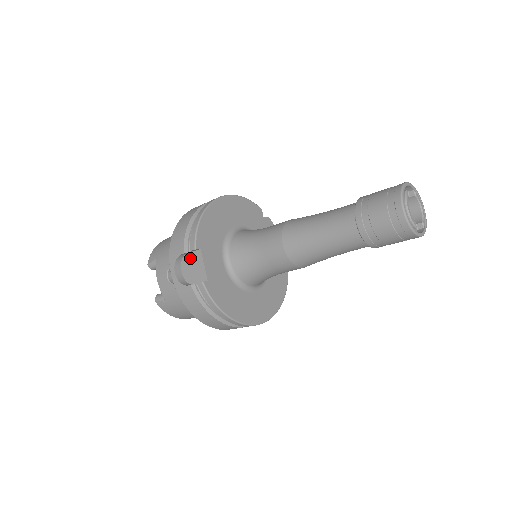
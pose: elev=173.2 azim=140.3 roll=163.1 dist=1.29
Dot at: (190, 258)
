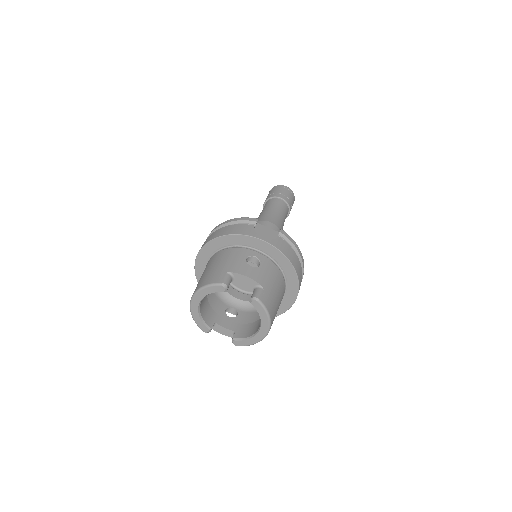
Dot at: (257, 231)
